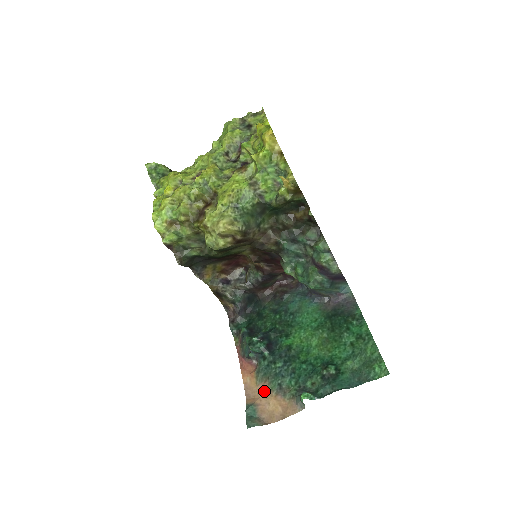
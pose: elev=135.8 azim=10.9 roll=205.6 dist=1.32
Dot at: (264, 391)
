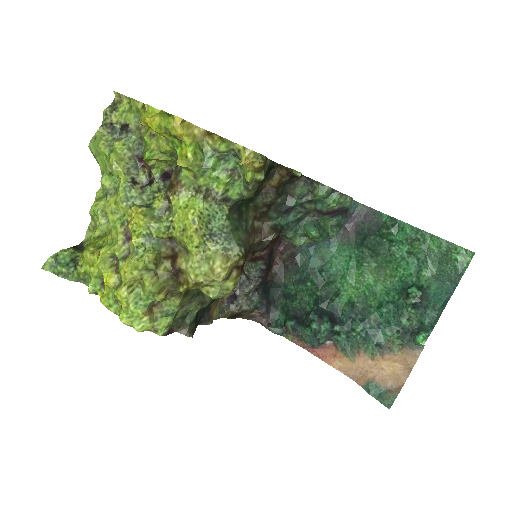
Dot at: (366, 361)
